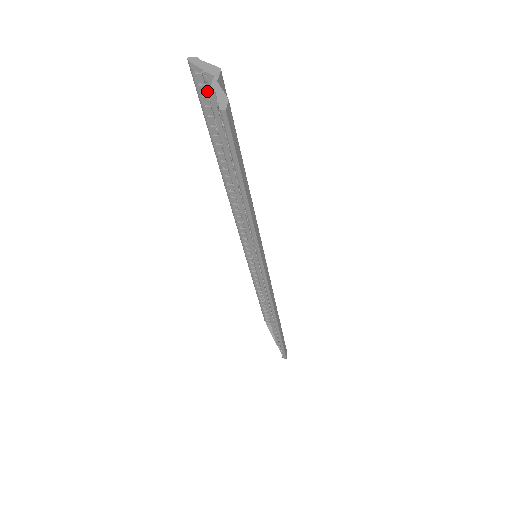
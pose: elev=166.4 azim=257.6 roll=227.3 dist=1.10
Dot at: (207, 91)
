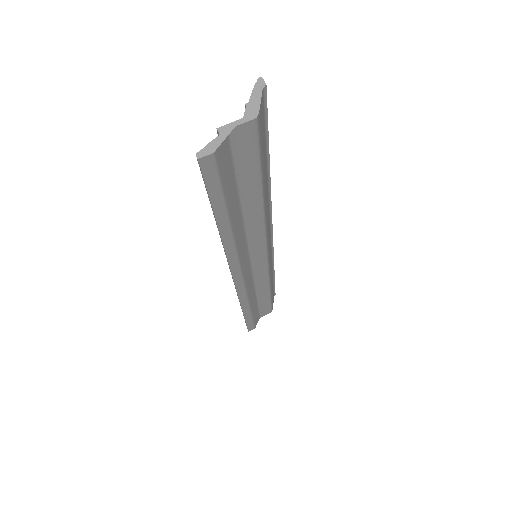
Dot at: occluded
